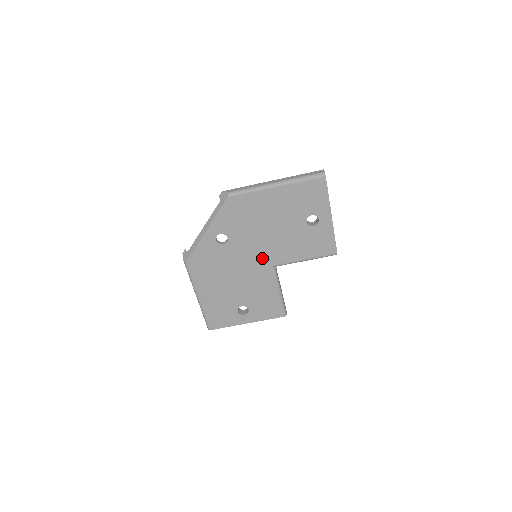
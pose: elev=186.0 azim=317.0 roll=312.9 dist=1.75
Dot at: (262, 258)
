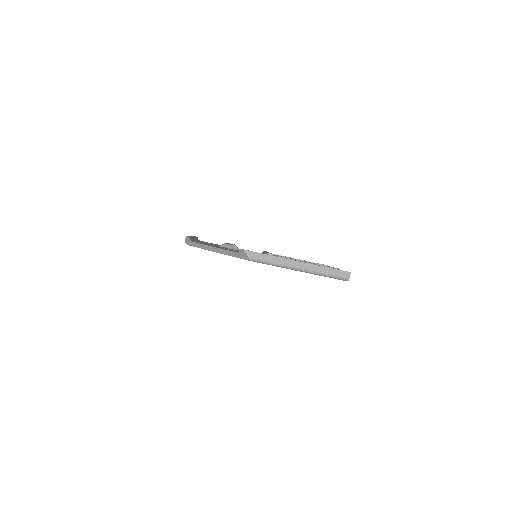
Dot at: occluded
